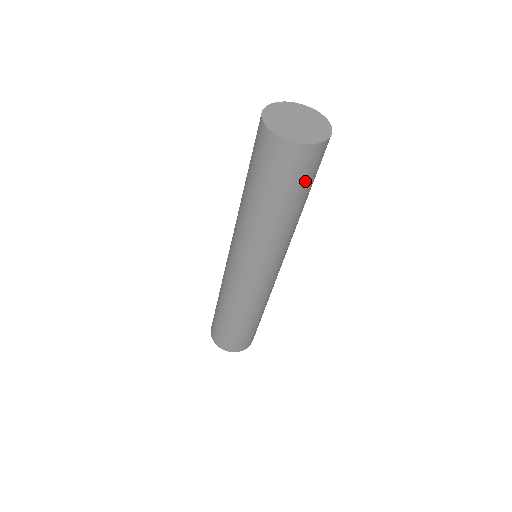
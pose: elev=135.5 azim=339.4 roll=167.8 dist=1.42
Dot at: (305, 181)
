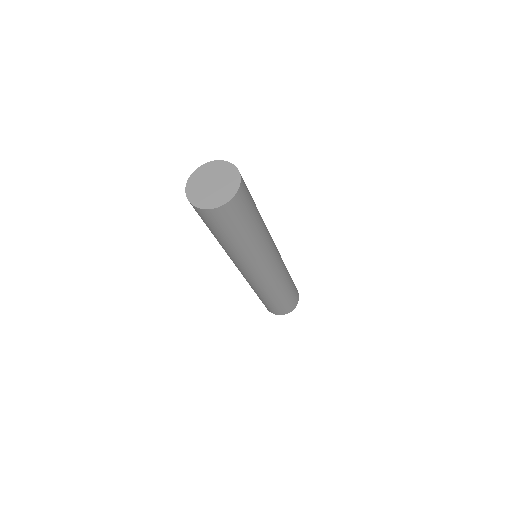
Dot at: (222, 228)
